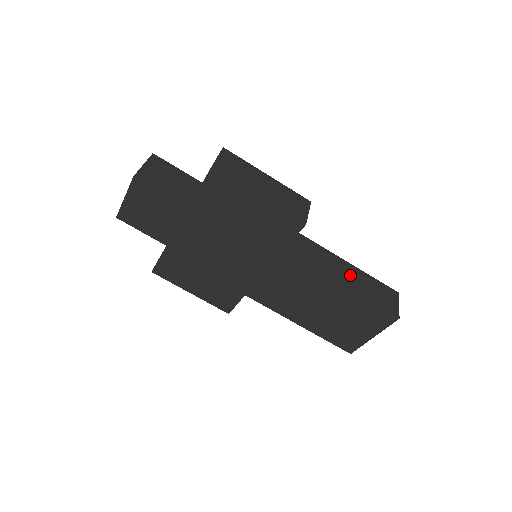
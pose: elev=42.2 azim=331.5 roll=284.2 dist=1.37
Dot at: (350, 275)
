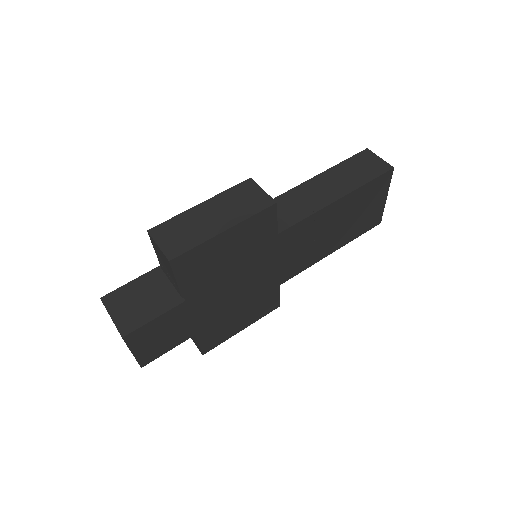
Dot at: (330, 184)
